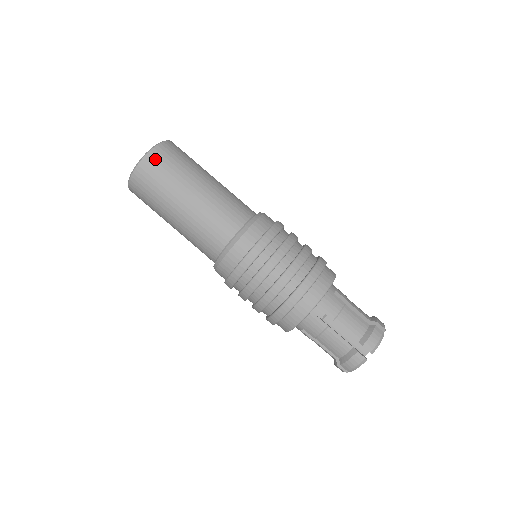
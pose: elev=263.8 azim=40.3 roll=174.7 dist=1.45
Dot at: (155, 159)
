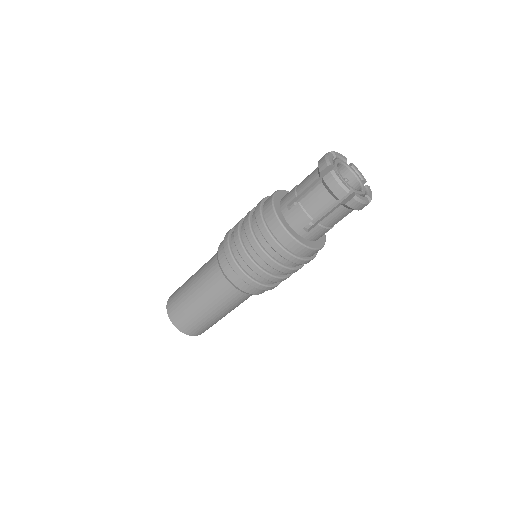
Dot at: (170, 302)
